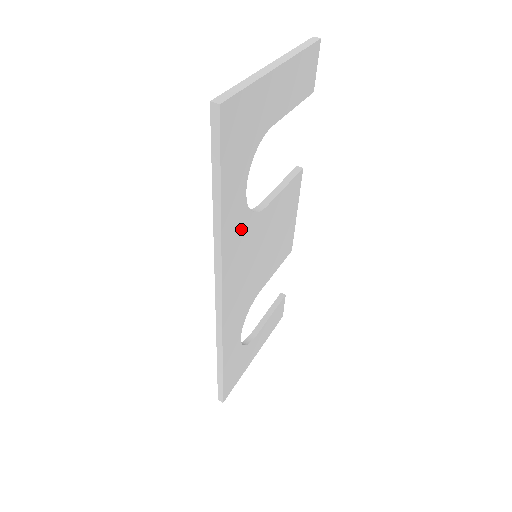
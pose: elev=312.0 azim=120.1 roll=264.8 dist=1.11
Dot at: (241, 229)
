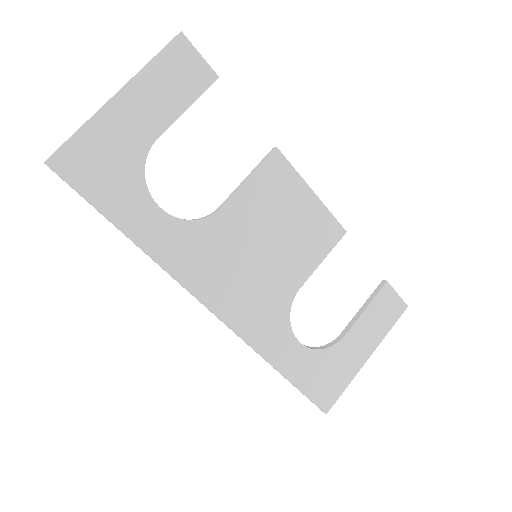
Dot at: (185, 241)
